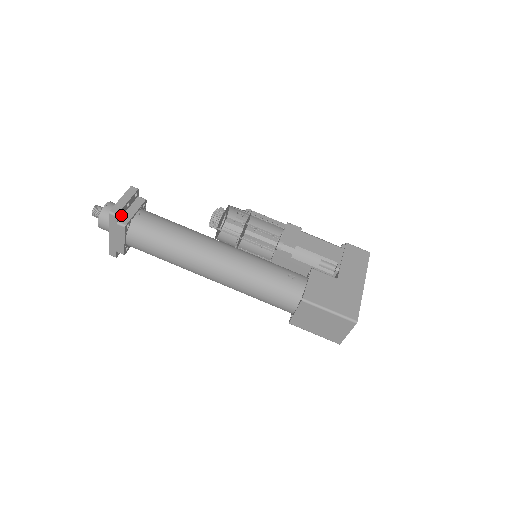
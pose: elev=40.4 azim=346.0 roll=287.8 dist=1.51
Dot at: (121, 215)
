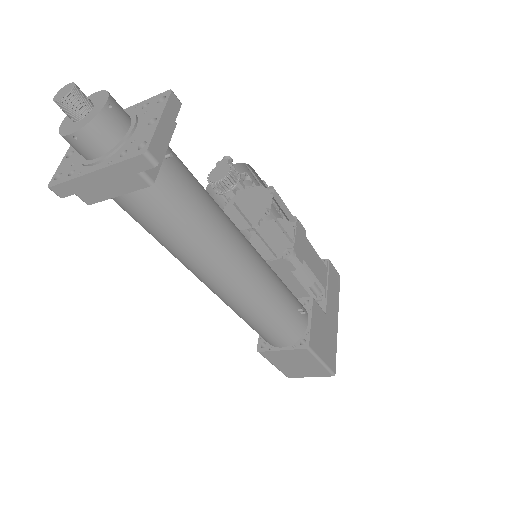
Dot at: occluded
